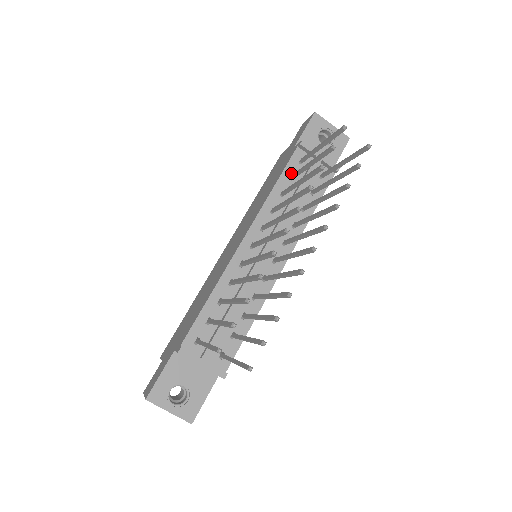
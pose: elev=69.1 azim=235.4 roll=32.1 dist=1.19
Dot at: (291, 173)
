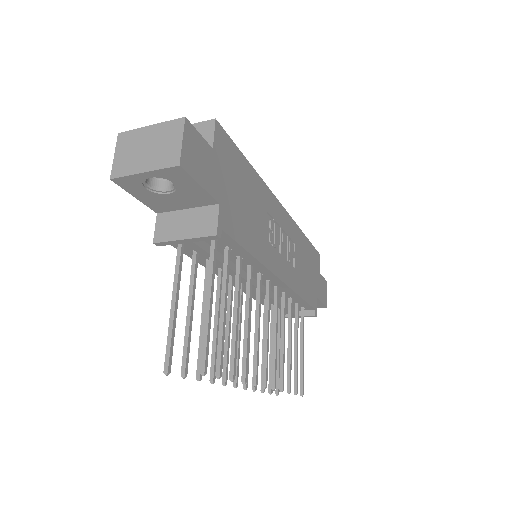
Dot at: (190, 250)
